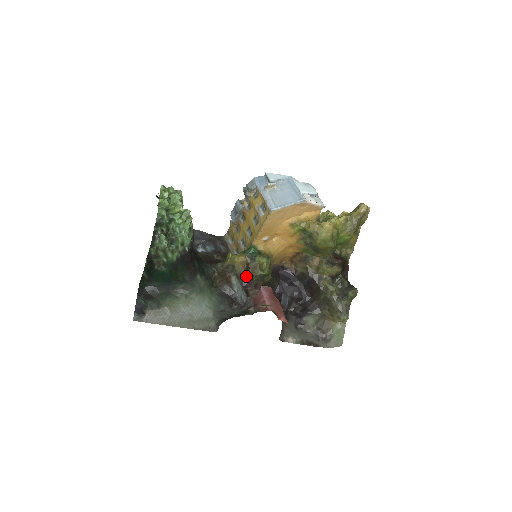
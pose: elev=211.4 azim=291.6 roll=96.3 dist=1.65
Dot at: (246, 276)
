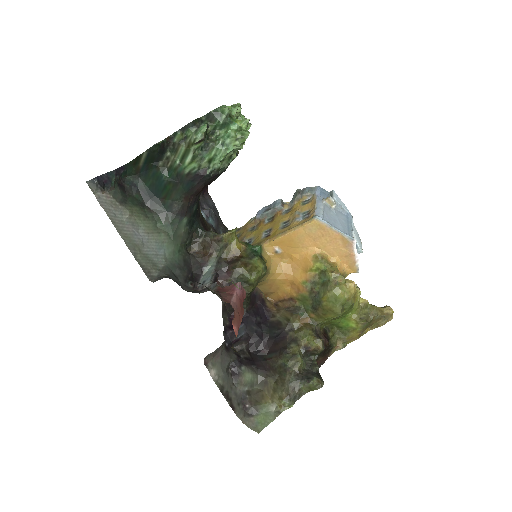
Dot at: (229, 266)
